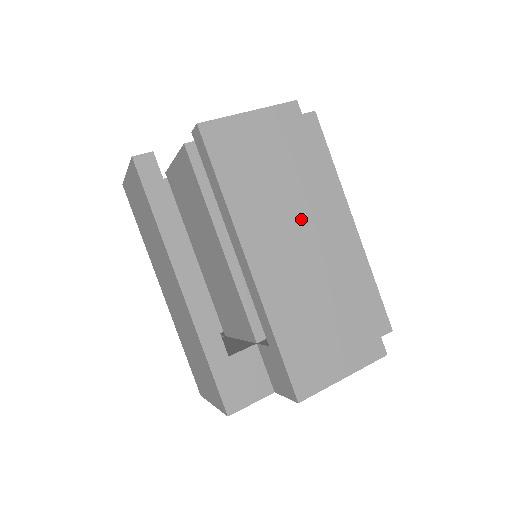
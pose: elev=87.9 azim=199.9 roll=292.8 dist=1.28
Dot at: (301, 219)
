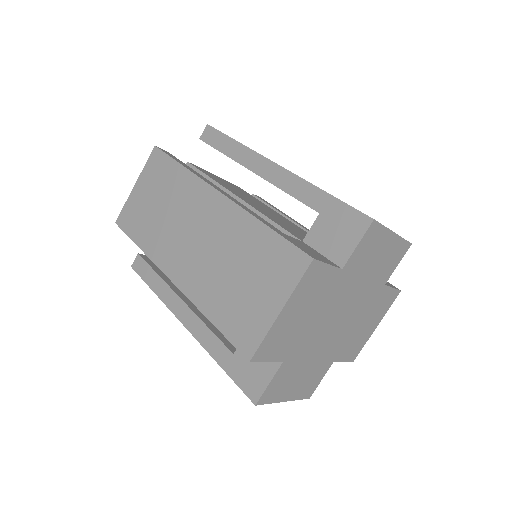
Dot at: occluded
